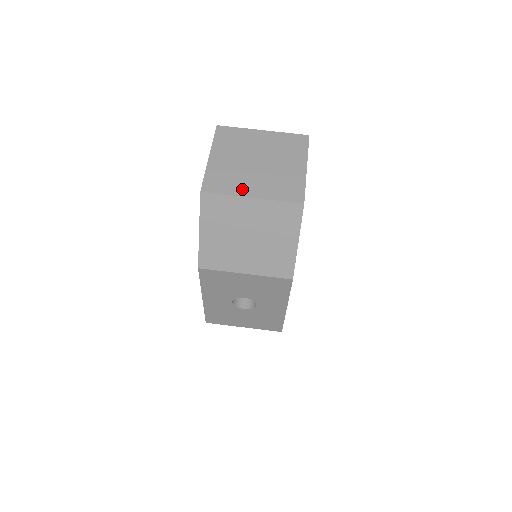
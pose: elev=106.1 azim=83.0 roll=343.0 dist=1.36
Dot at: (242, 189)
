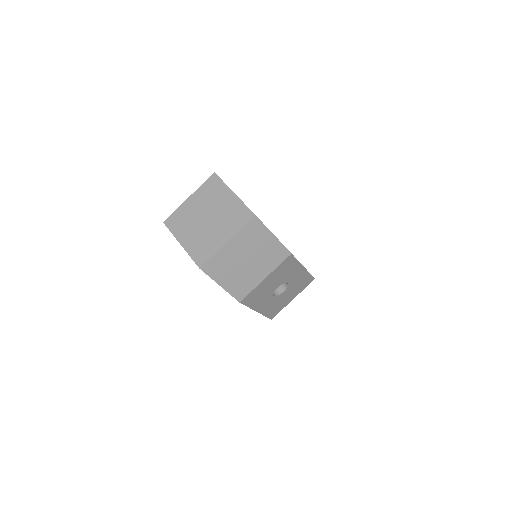
Dot at: (217, 243)
